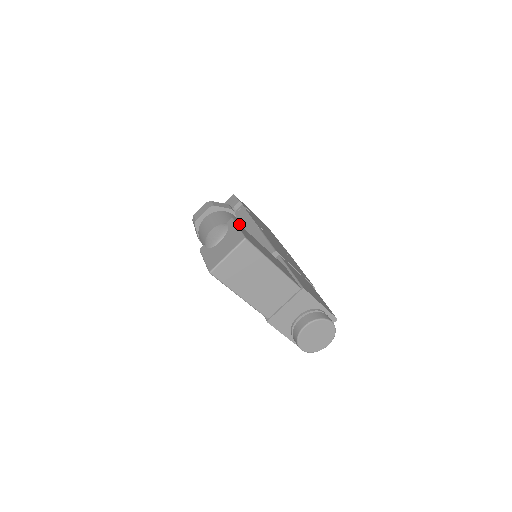
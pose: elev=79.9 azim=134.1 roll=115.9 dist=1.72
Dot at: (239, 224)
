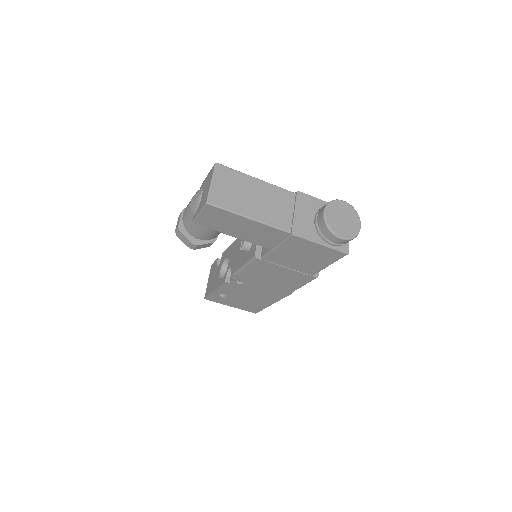
Dot at: occluded
